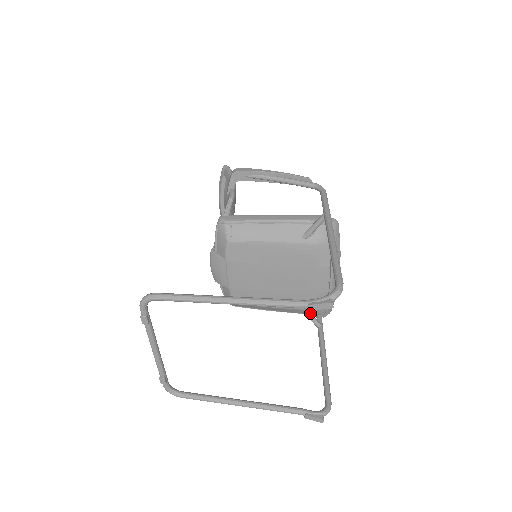
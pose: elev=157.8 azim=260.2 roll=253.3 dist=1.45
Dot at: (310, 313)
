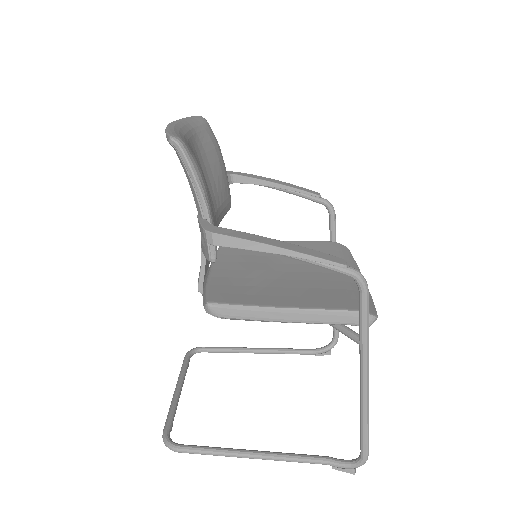
Dot at: occluded
